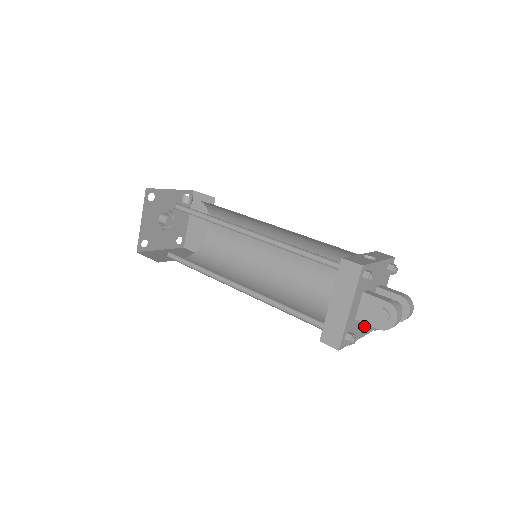
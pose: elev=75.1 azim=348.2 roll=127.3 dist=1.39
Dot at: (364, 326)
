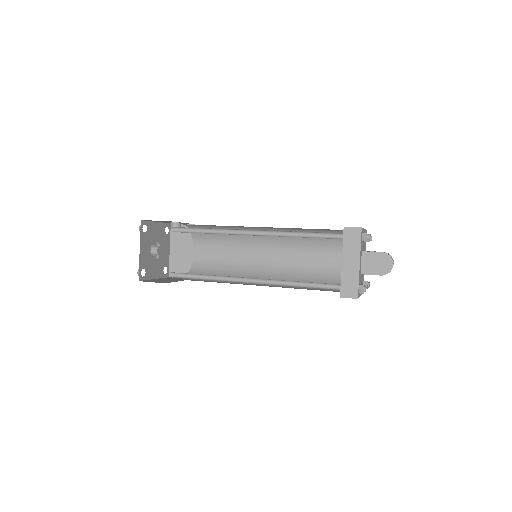
Dot at: occluded
